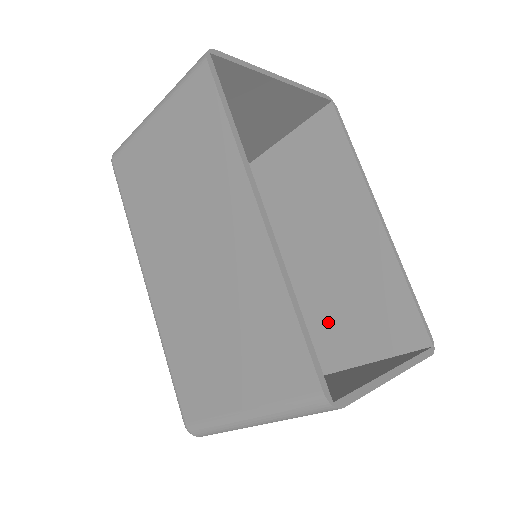
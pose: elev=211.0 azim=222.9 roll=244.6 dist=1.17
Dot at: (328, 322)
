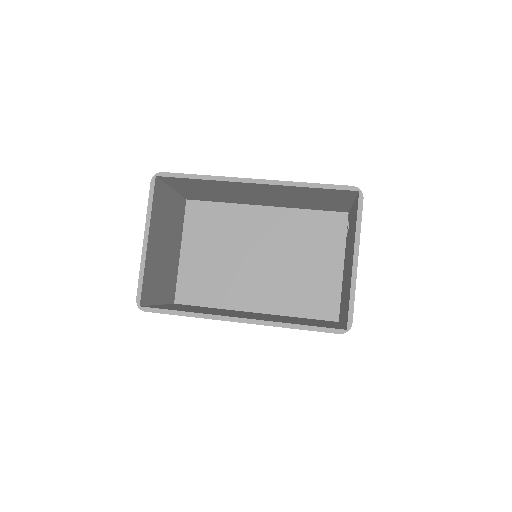
Dot at: (315, 204)
